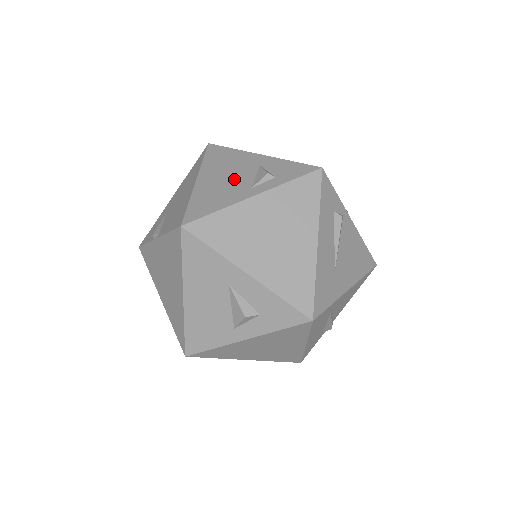
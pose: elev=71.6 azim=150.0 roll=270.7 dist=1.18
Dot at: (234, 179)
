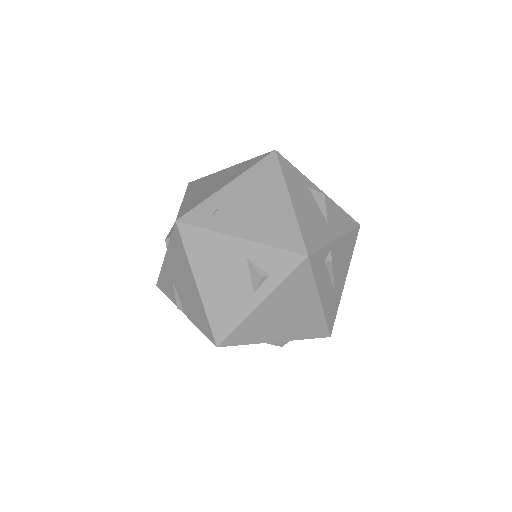
Dot at: (232, 282)
